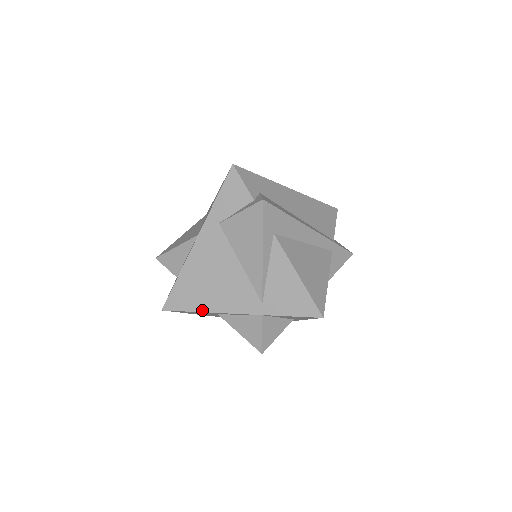
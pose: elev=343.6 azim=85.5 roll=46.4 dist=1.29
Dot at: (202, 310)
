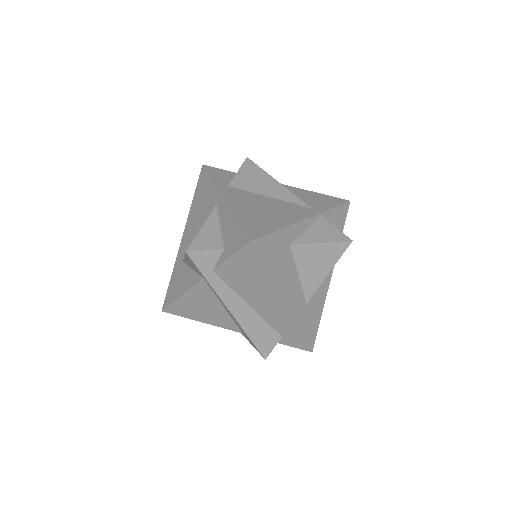
Dot at: (280, 227)
